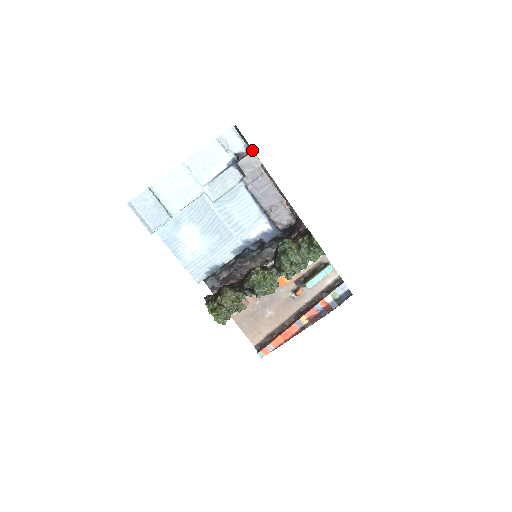
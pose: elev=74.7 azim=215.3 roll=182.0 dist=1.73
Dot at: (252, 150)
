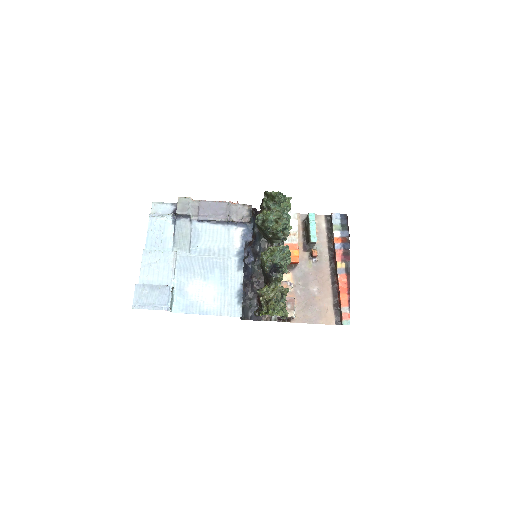
Dot at: occluded
